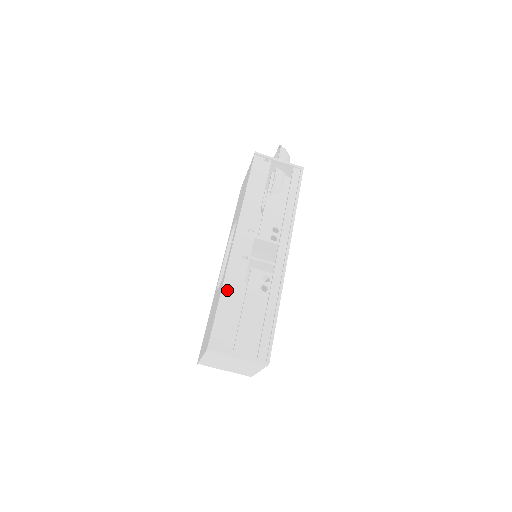
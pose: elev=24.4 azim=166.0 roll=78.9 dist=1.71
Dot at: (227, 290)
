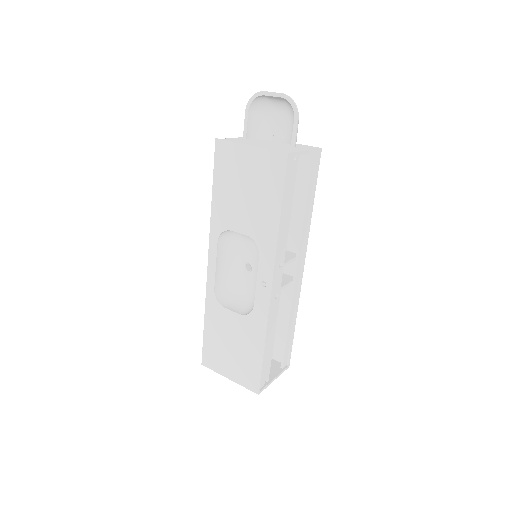
Dot at: (267, 338)
